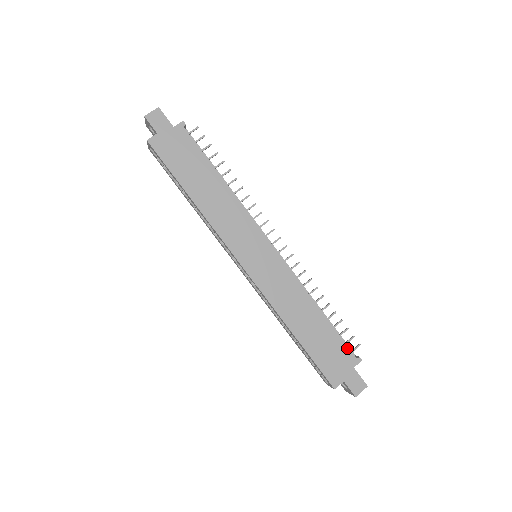
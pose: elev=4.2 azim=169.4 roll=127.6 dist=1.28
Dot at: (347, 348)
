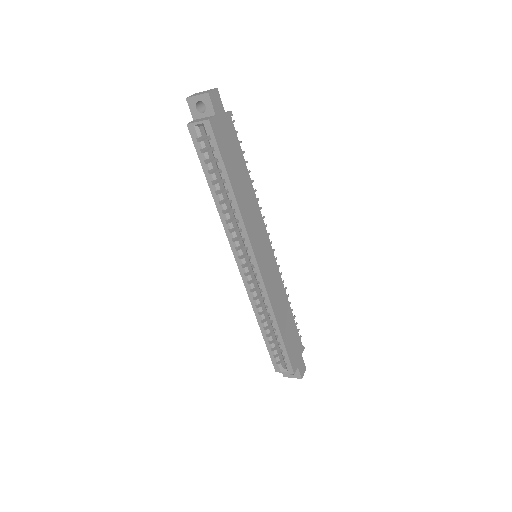
Dot at: (300, 339)
